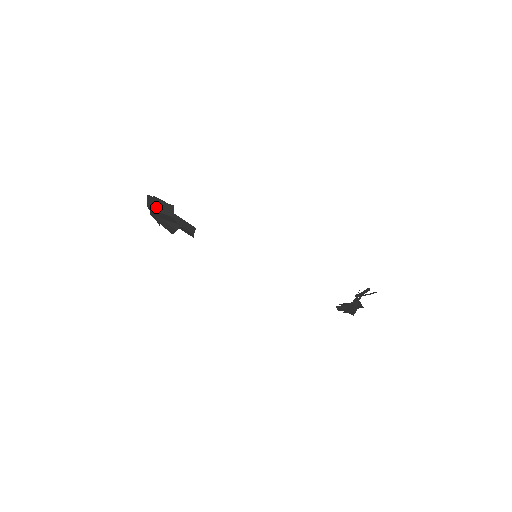
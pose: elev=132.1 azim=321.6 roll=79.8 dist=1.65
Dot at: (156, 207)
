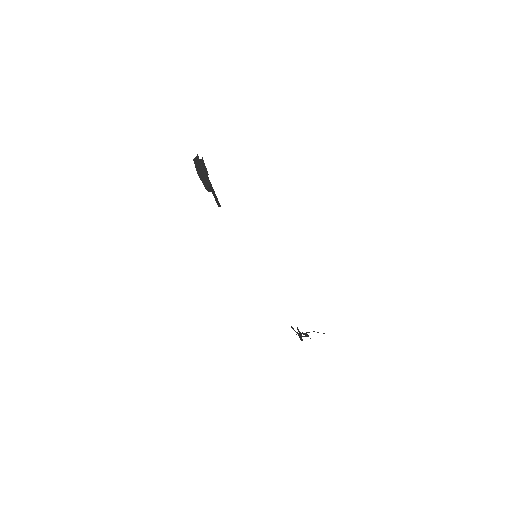
Dot at: (198, 170)
